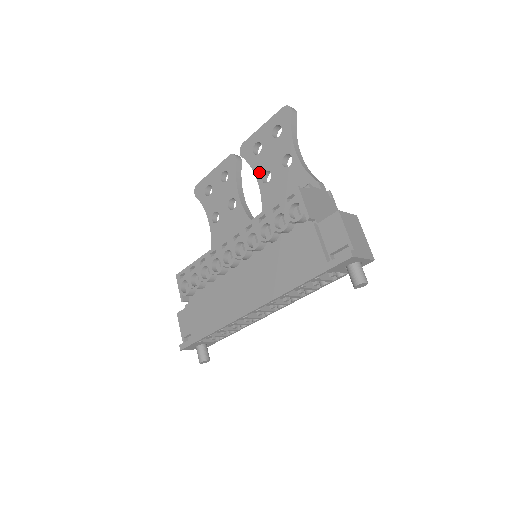
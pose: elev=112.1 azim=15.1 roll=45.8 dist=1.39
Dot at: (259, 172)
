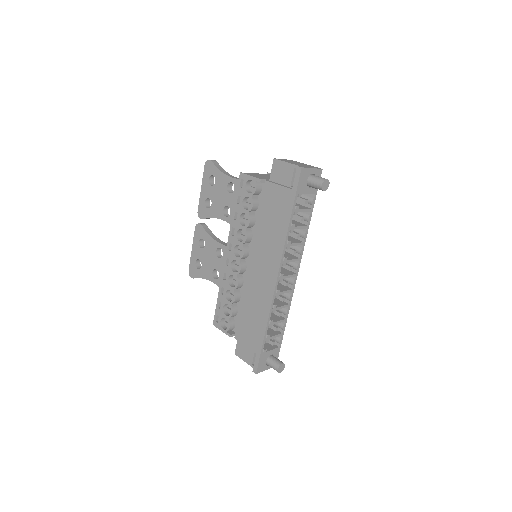
Dot at: (220, 214)
